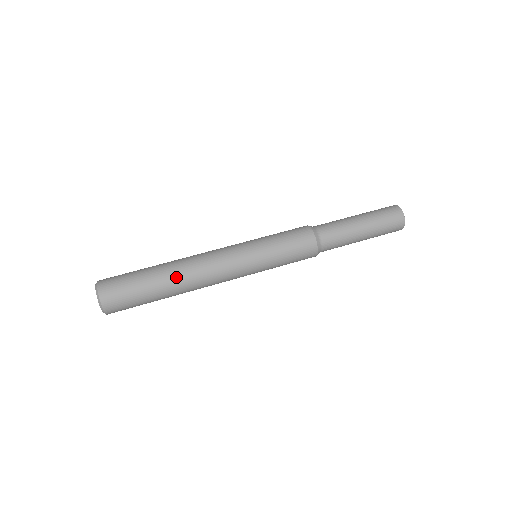
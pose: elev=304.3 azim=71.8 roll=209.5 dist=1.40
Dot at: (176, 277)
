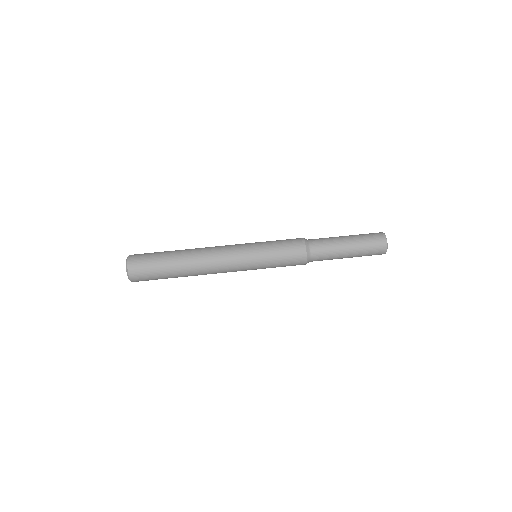
Dot at: (189, 267)
